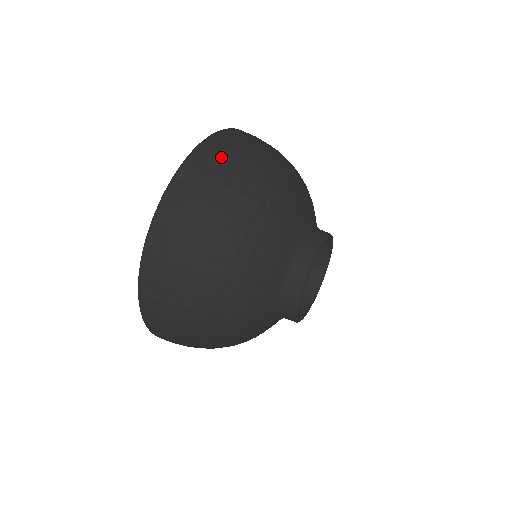
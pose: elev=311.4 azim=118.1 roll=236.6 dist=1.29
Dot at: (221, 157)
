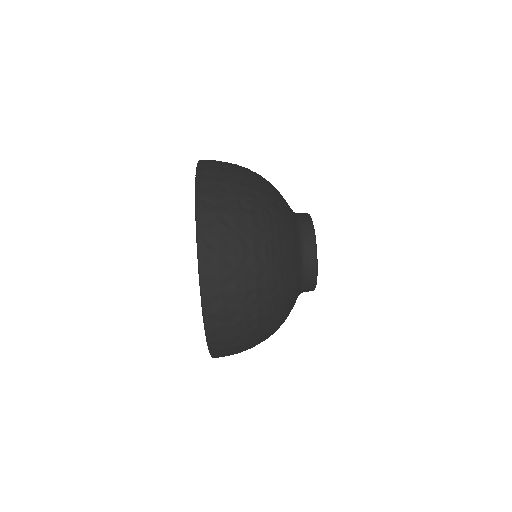
Dot at: (221, 191)
